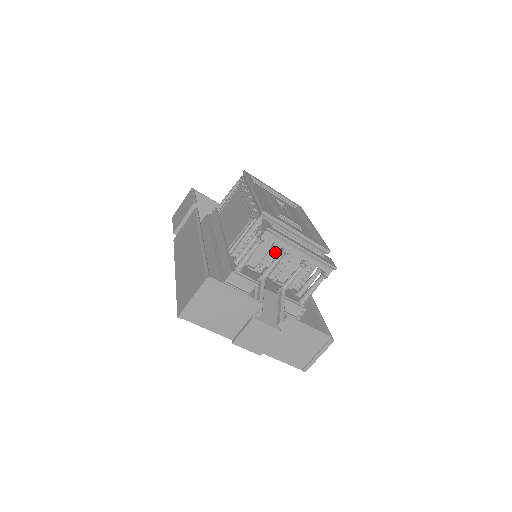
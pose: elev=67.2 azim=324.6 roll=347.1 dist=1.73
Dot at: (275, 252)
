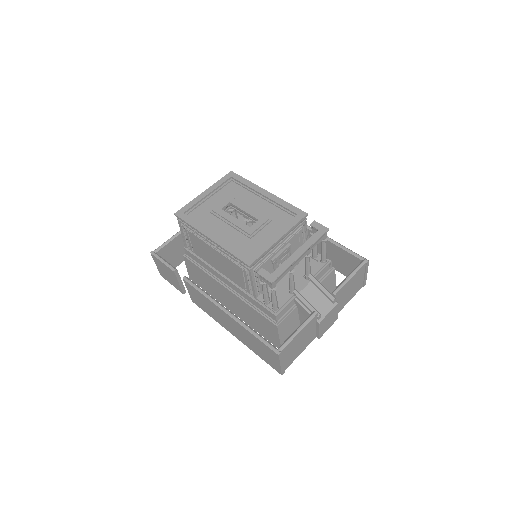
Dot at: (277, 262)
